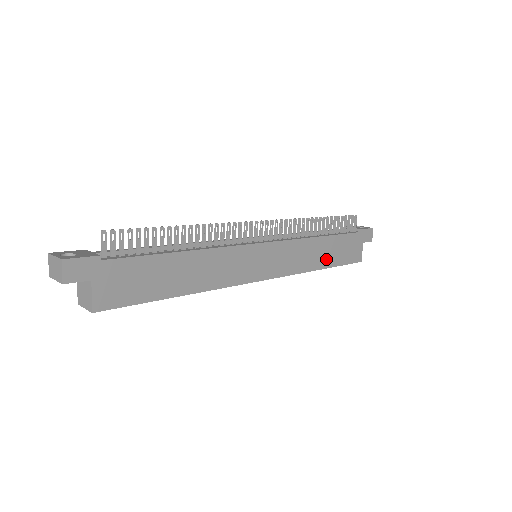
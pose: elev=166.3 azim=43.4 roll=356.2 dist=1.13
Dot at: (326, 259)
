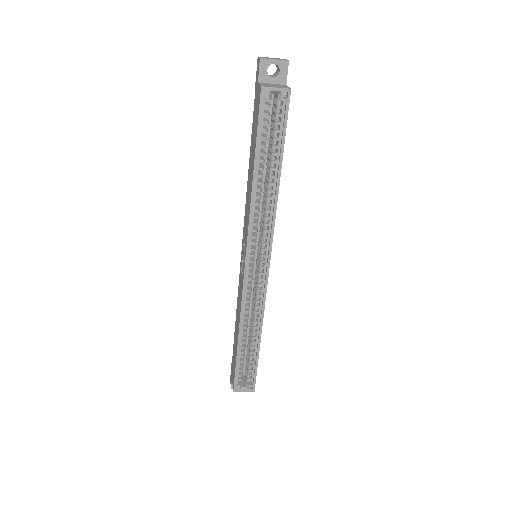
Dot at: occluded
